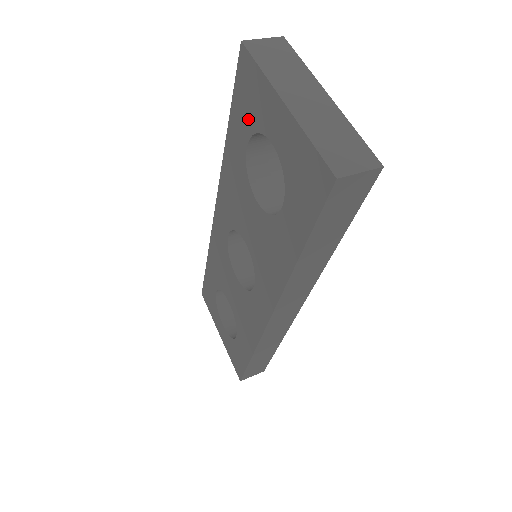
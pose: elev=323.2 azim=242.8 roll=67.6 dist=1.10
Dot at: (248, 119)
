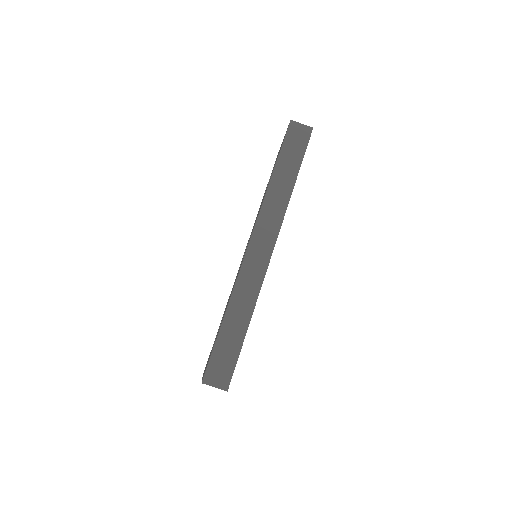
Dot at: occluded
